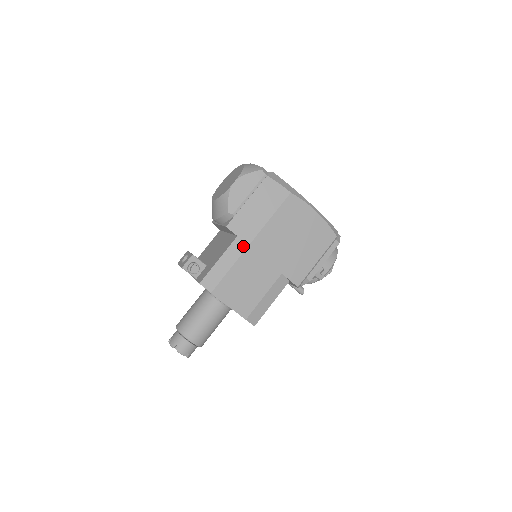
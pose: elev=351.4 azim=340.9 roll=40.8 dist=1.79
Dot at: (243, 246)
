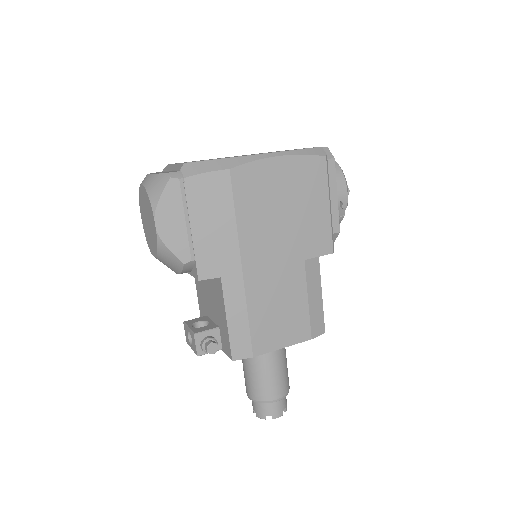
Dot at: (237, 281)
